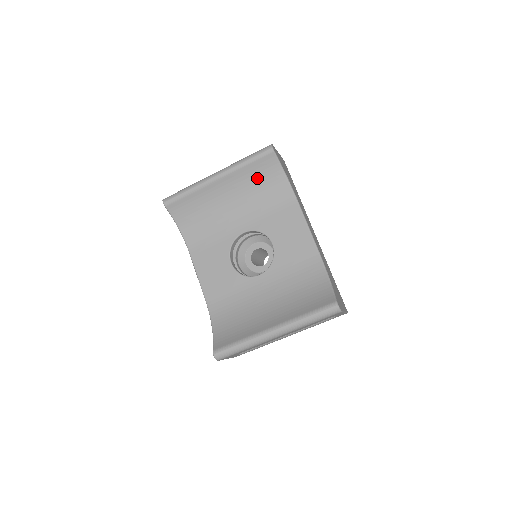
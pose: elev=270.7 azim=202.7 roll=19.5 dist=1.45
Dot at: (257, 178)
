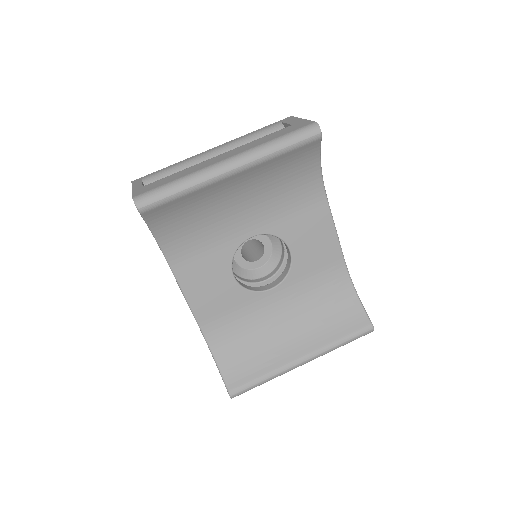
Dot at: (285, 168)
